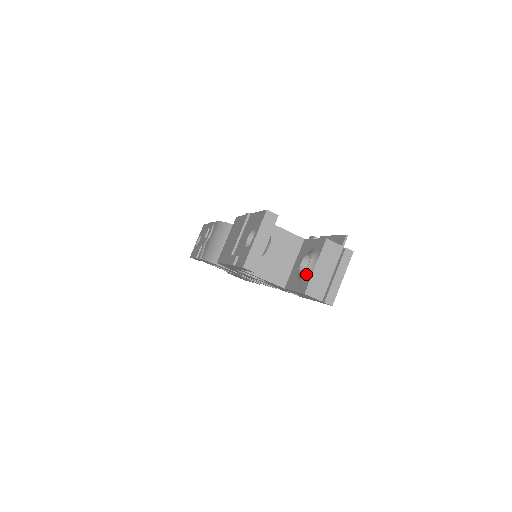
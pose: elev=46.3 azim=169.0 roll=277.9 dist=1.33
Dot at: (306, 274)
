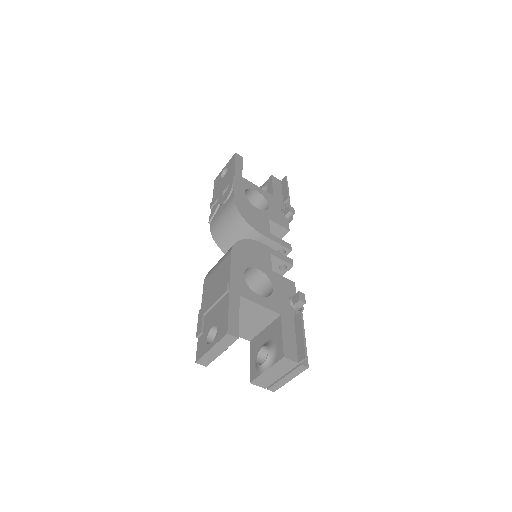
Dot at: (258, 368)
